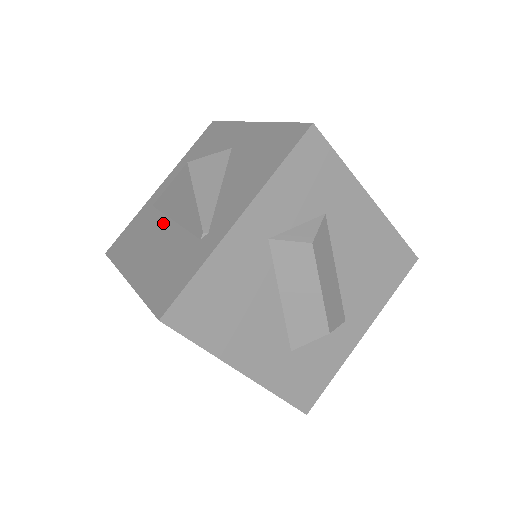
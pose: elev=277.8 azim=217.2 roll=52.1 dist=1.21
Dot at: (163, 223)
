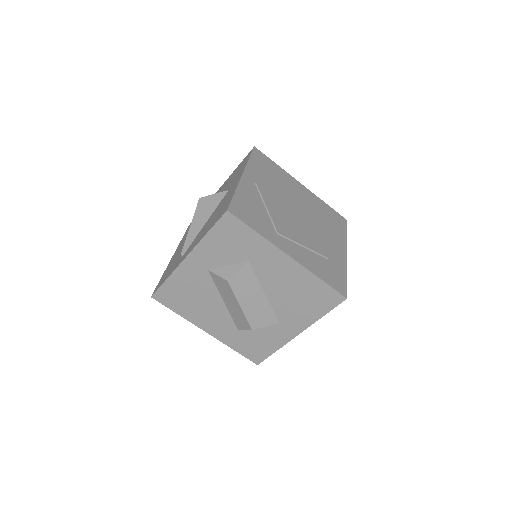
Dot at: occluded
